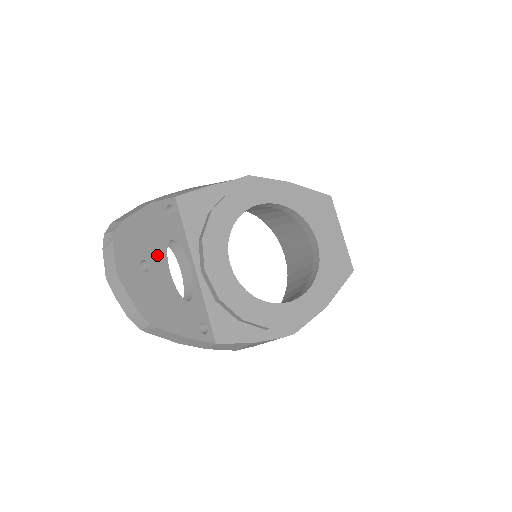
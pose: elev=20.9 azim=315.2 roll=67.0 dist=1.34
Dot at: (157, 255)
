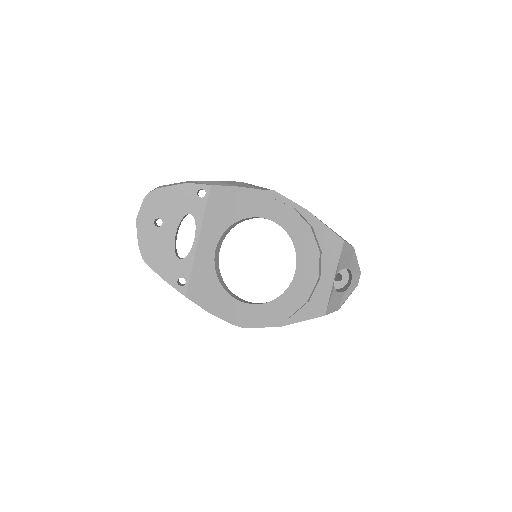
Dot at: (172, 219)
